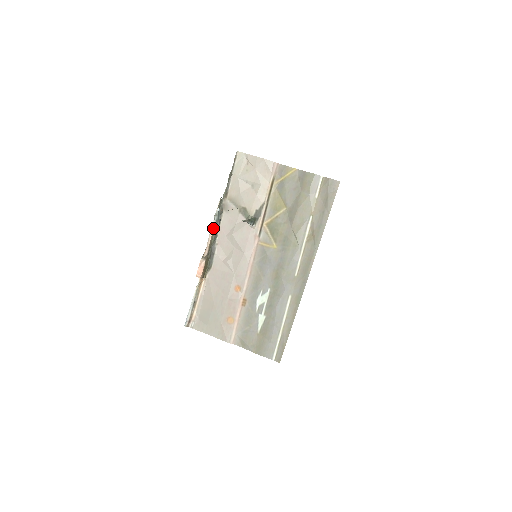
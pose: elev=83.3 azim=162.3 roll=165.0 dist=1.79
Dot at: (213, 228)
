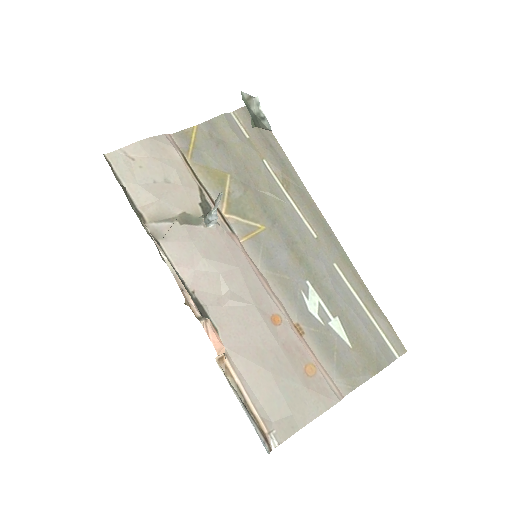
Dot at: (172, 269)
